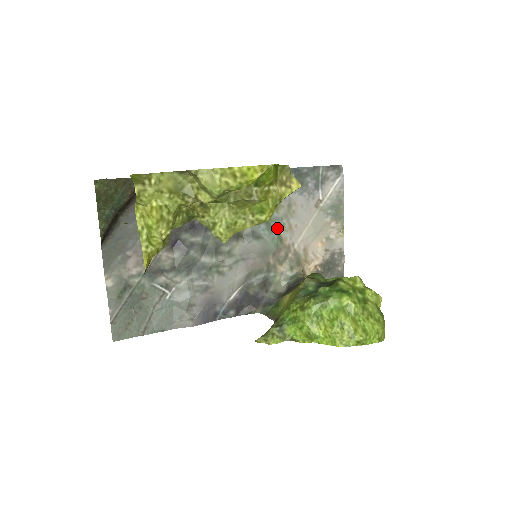
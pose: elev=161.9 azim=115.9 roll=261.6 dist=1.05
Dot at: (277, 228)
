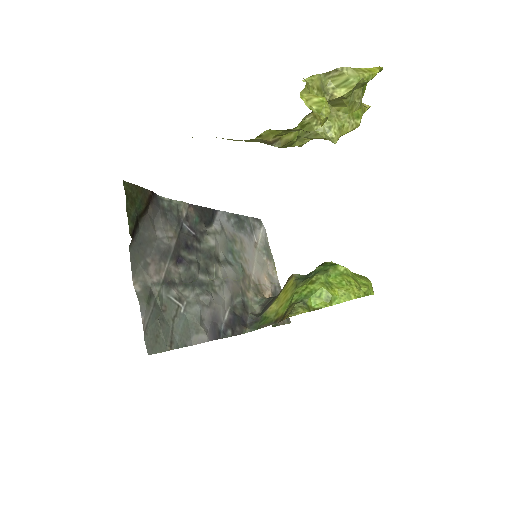
Dot at: (239, 259)
